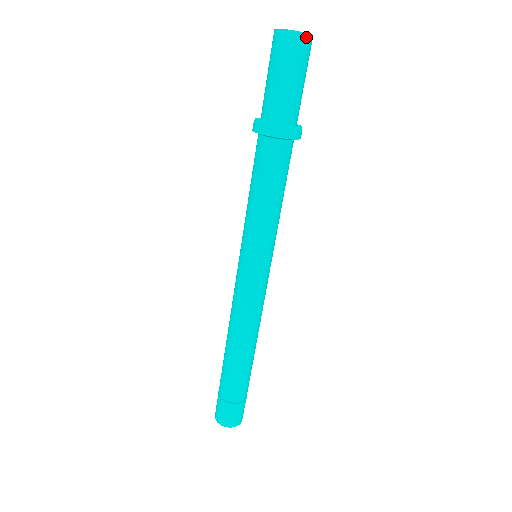
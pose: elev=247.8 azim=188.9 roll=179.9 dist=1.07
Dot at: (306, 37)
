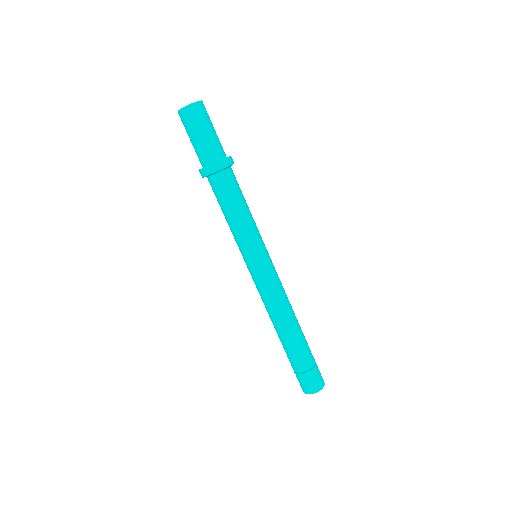
Dot at: (187, 108)
